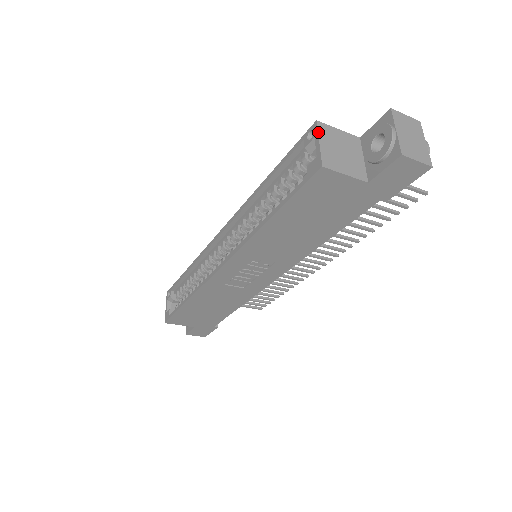
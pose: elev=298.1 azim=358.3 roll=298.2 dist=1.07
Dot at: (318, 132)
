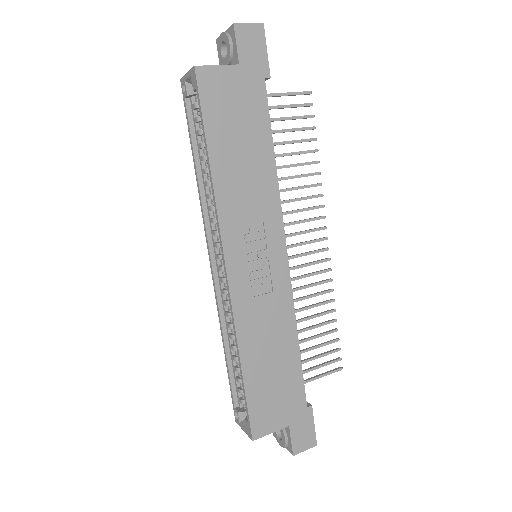
Dot at: (184, 76)
